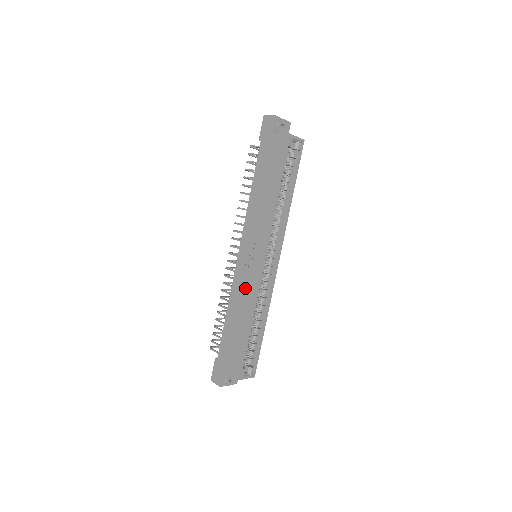
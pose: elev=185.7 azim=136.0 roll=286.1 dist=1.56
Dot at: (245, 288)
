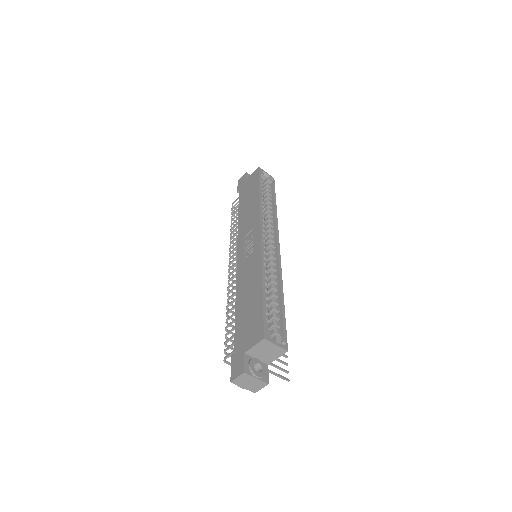
Dot at: (250, 266)
